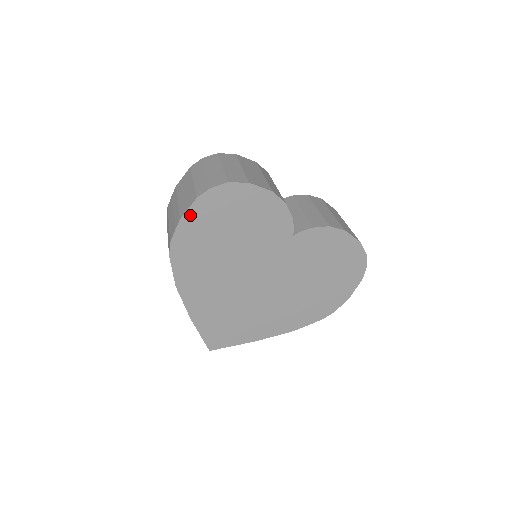
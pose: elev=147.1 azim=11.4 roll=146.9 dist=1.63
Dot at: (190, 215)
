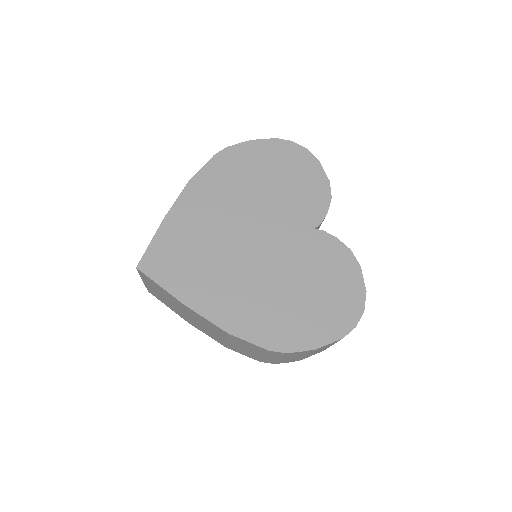
Dot at: (260, 144)
